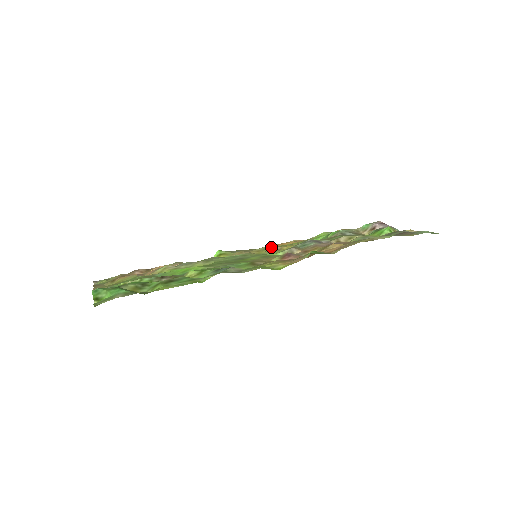
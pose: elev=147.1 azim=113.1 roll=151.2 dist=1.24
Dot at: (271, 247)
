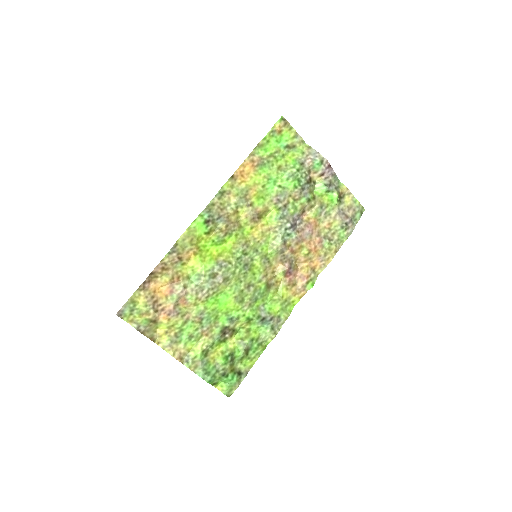
Dot at: (244, 203)
